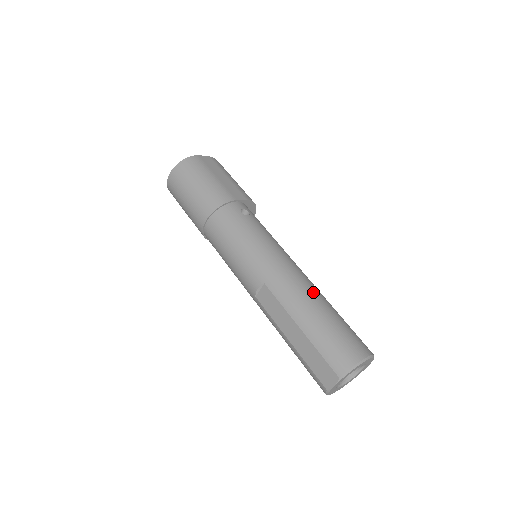
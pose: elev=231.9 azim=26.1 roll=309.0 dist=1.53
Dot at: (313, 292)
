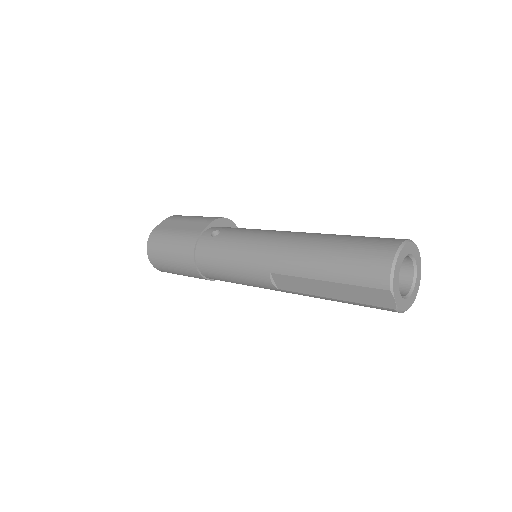
Dot at: (311, 241)
